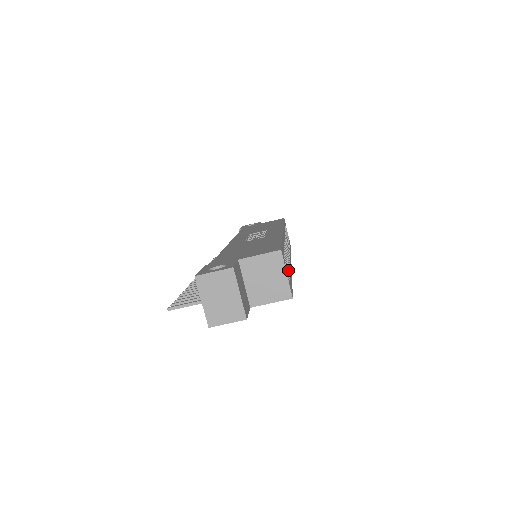
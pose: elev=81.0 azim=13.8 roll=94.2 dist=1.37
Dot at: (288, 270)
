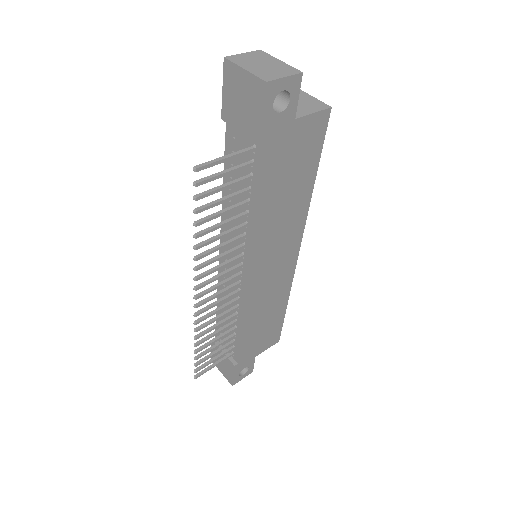
Dot at: occluded
